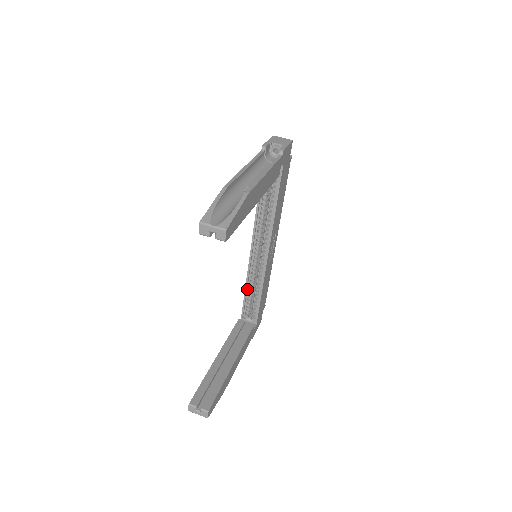
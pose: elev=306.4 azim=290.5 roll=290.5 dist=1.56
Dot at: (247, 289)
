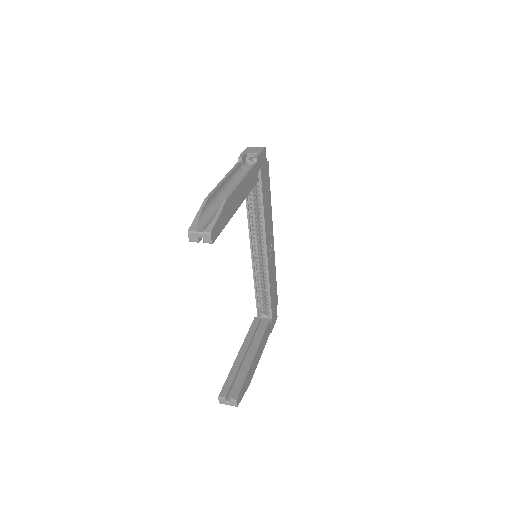
Dot at: (256, 288)
